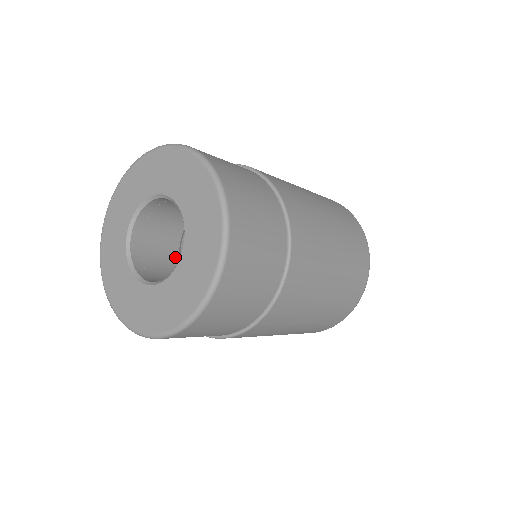
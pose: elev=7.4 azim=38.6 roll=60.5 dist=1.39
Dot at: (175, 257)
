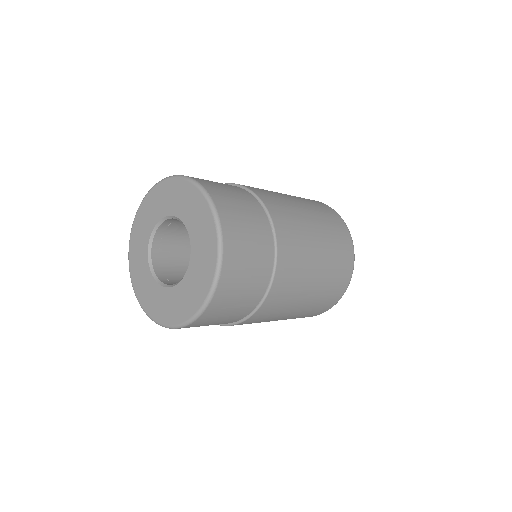
Dot at: occluded
